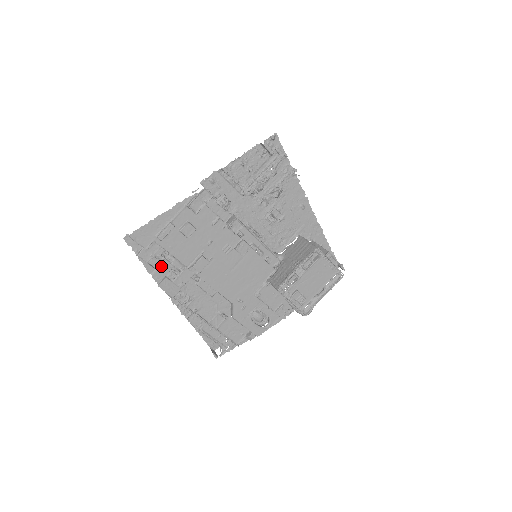
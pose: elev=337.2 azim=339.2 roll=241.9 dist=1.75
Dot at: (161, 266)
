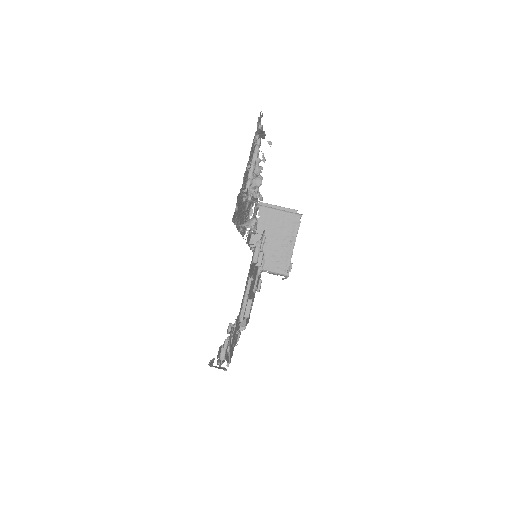
Dot at: (230, 345)
